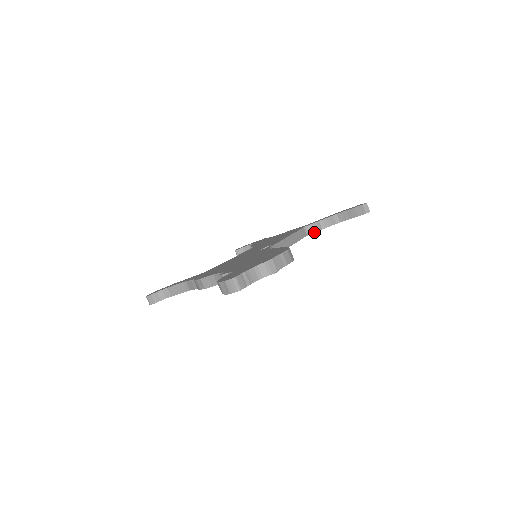
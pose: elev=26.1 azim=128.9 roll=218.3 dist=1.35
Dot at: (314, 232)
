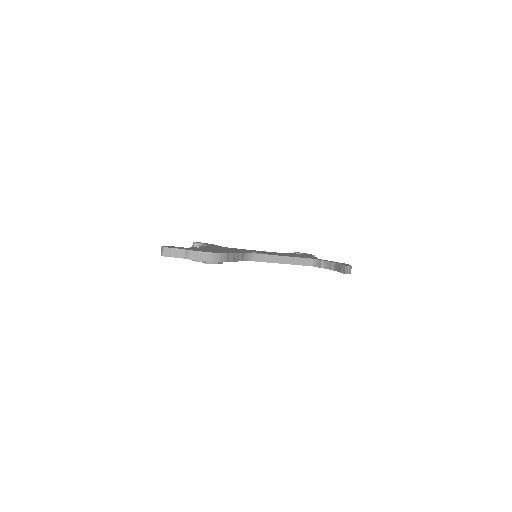
Dot at: occluded
